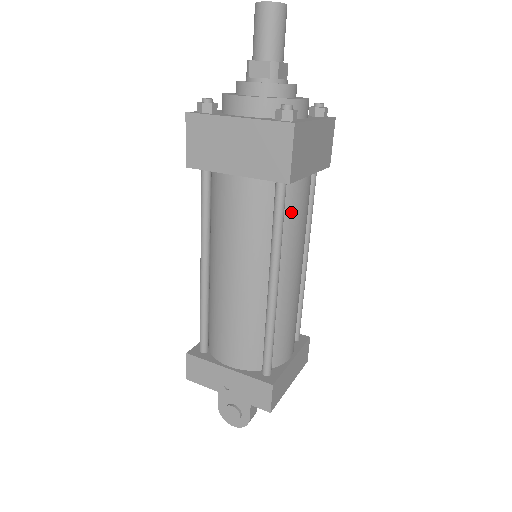
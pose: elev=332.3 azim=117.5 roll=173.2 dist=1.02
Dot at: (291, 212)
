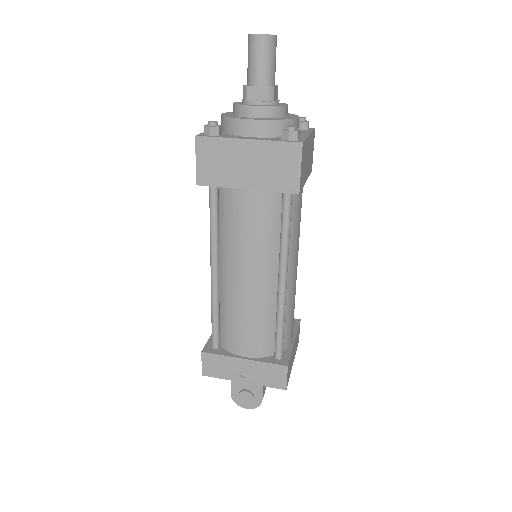
Dot at: (293, 216)
